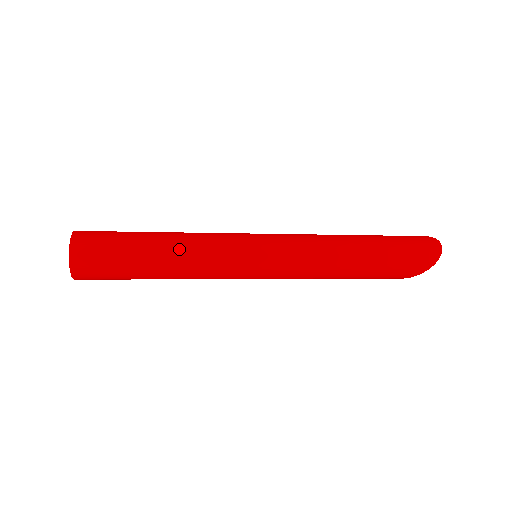
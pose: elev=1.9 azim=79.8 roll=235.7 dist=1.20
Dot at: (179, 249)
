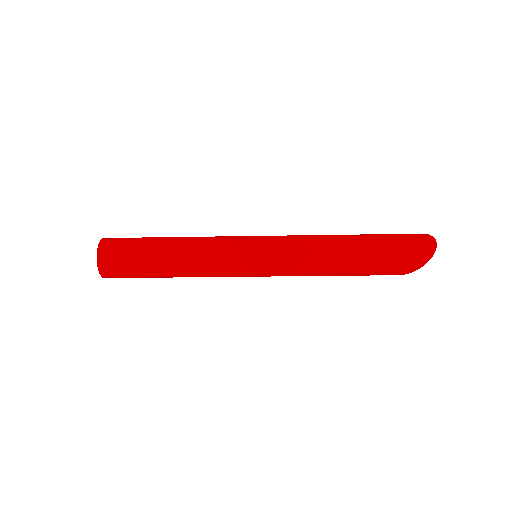
Dot at: (184, 252)
